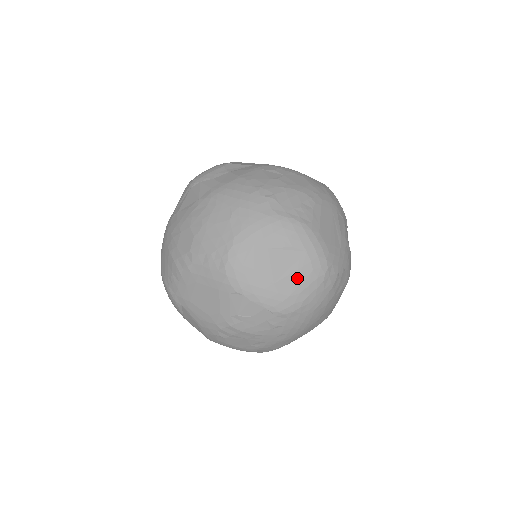
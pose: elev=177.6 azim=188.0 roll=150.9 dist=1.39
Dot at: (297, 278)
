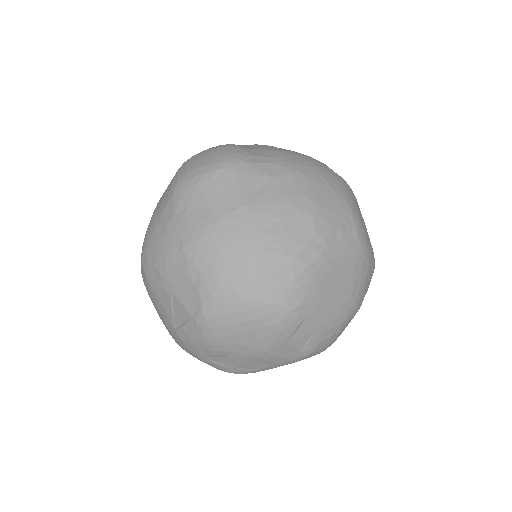
Dot at: occluded
